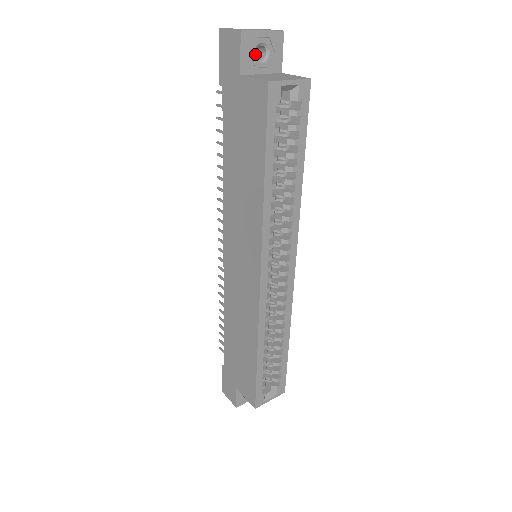
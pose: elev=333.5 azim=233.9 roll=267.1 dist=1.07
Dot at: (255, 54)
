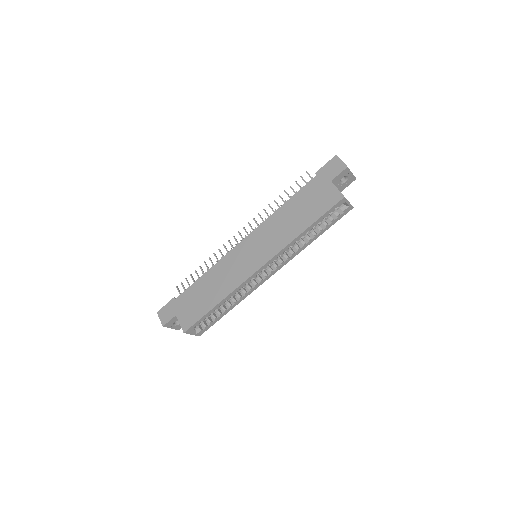
Dot at: occluded
